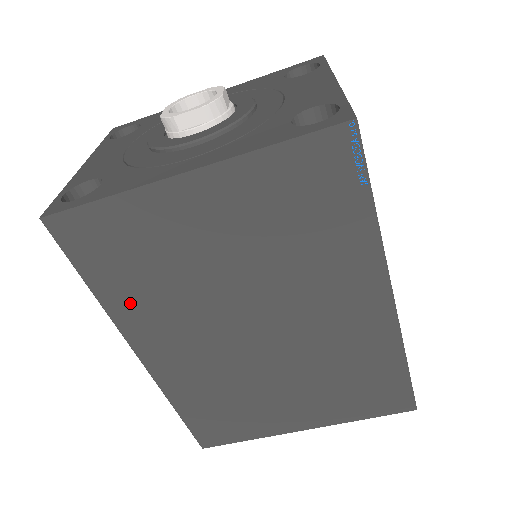
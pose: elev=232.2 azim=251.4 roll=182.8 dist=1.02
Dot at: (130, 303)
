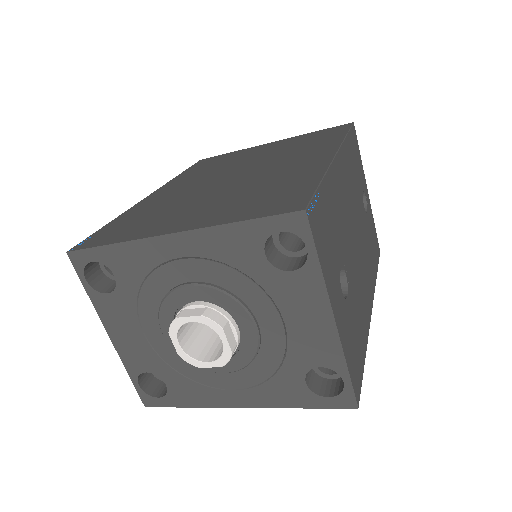
Dot at: occluded
